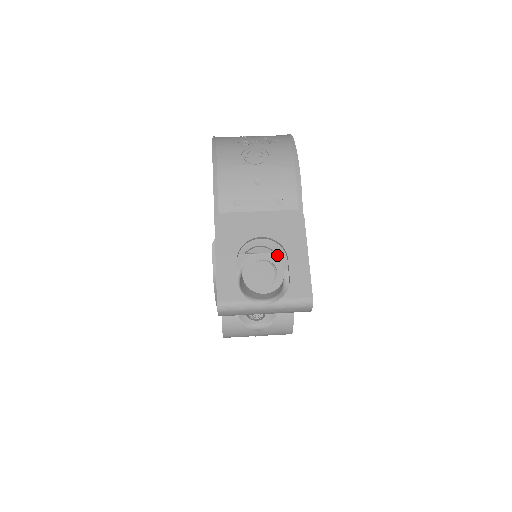
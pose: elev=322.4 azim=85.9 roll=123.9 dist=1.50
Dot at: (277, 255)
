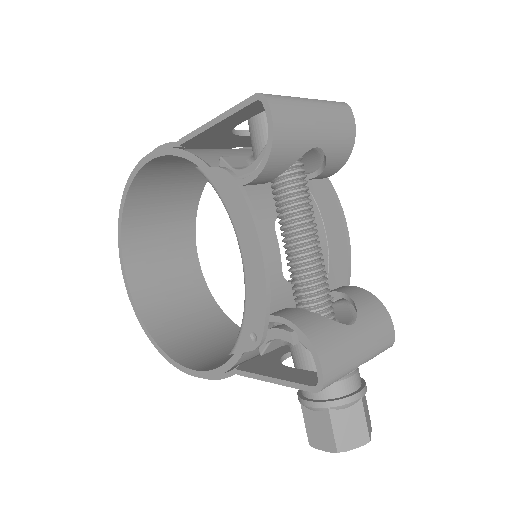
Dot at: occluded
